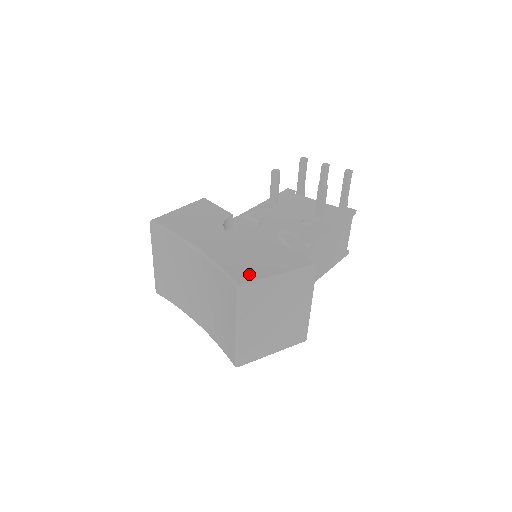
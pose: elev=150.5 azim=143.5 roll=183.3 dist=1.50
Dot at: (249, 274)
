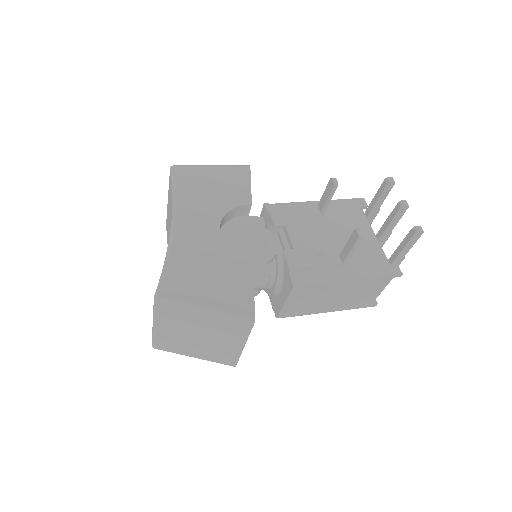
Dot at: (180, 288)
